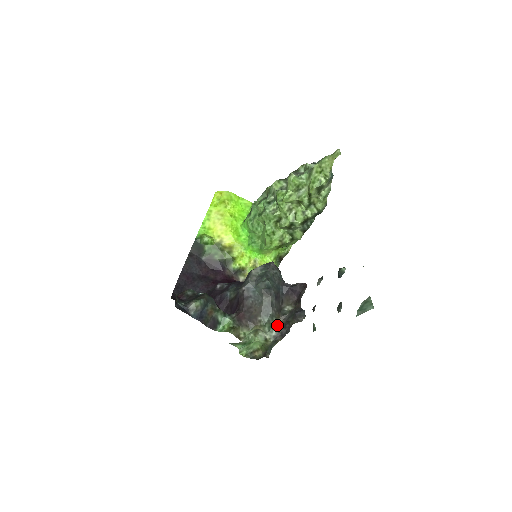
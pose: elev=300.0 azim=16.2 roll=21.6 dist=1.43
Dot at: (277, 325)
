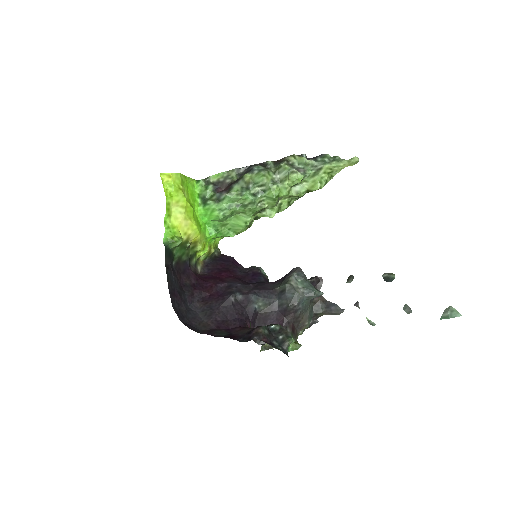
Dot at: occluded
